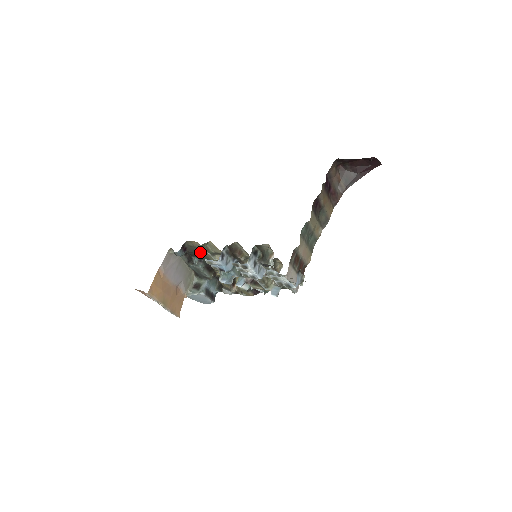
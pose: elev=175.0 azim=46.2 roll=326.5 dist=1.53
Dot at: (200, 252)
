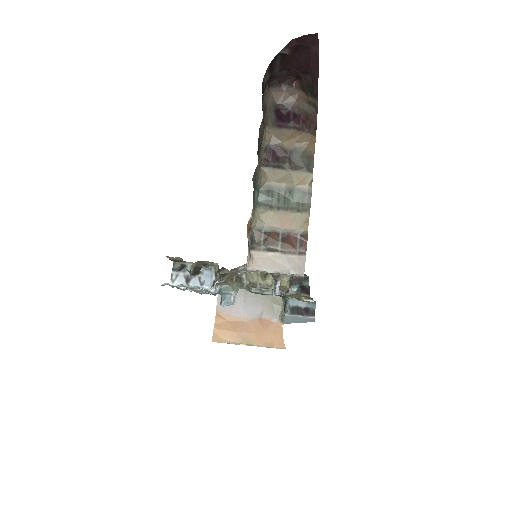
Dot at: occluded
